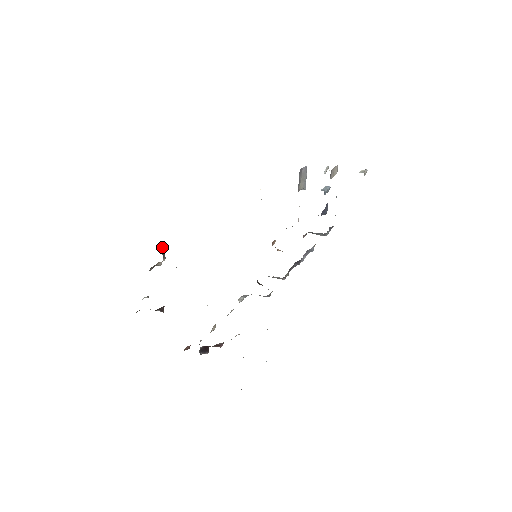
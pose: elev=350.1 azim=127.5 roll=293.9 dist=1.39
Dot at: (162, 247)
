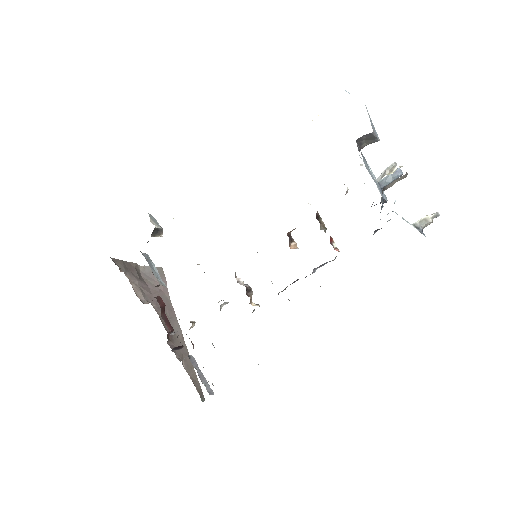
Dot at: (153, 231)
